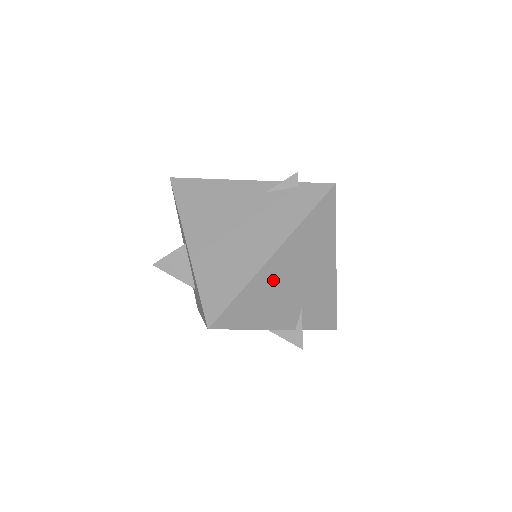
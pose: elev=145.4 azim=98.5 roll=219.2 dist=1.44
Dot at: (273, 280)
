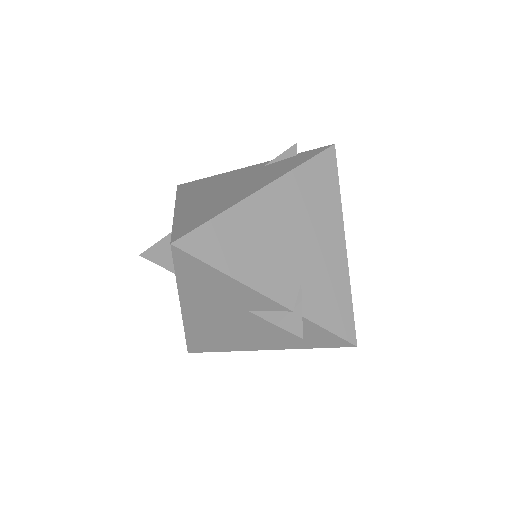
Dot at: (261, 221)
